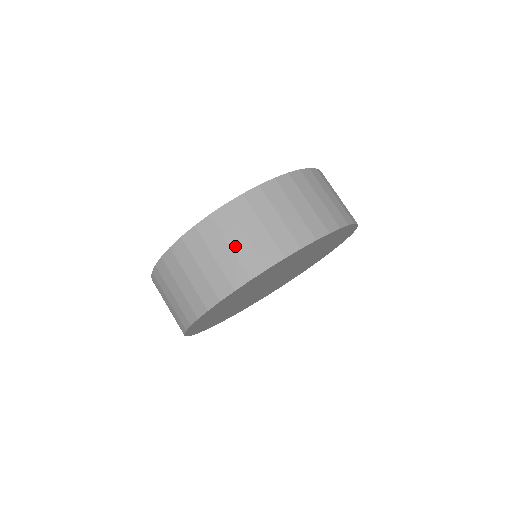
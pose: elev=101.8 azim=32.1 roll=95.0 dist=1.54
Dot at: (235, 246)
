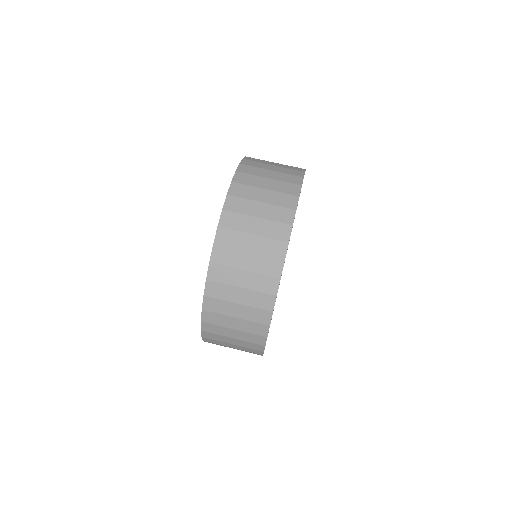
Dot at: (236, 327)
